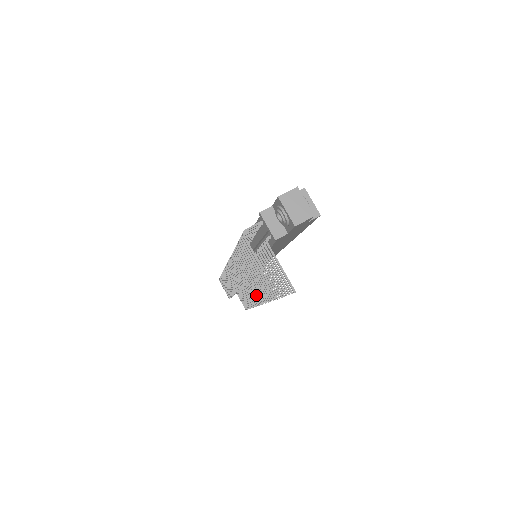
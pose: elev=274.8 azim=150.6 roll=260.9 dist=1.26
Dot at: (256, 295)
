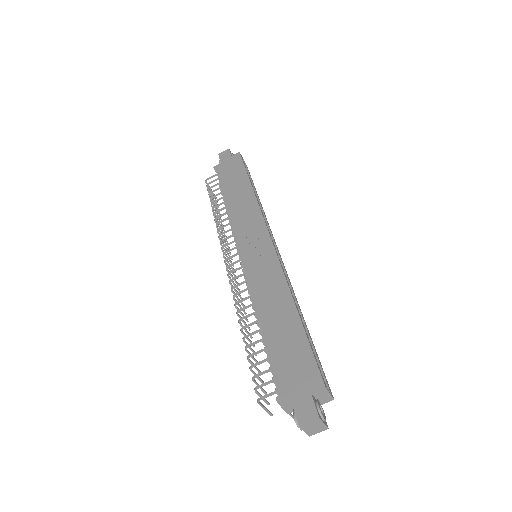
Dot at: occluded
